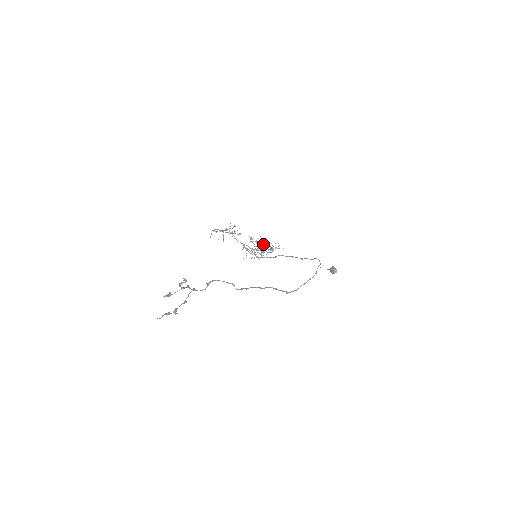
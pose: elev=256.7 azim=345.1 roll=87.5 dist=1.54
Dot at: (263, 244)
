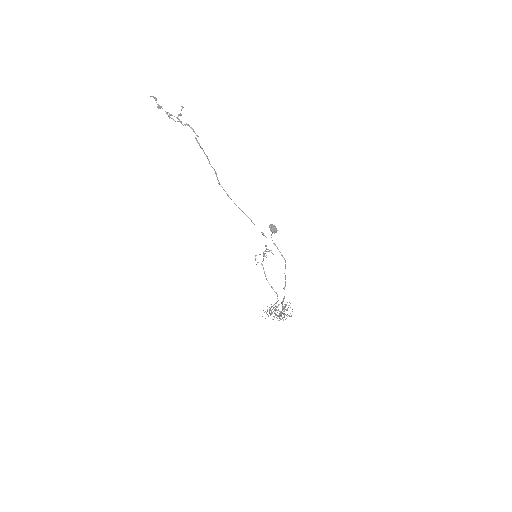
Dot at: occluded
